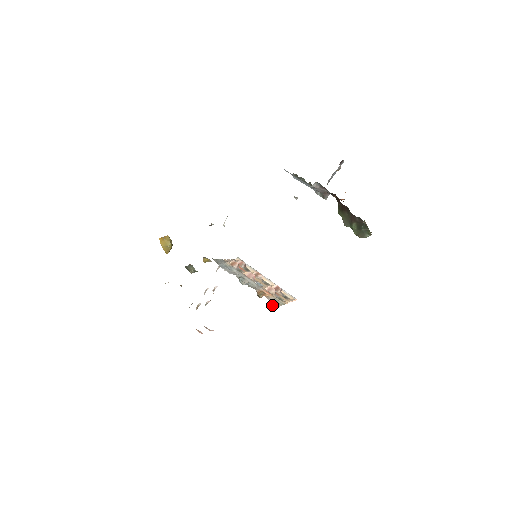
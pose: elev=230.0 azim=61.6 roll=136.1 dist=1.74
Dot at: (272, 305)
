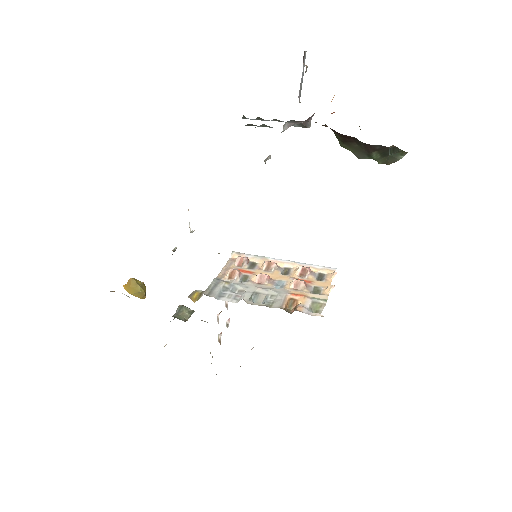
Dot at: occluded
